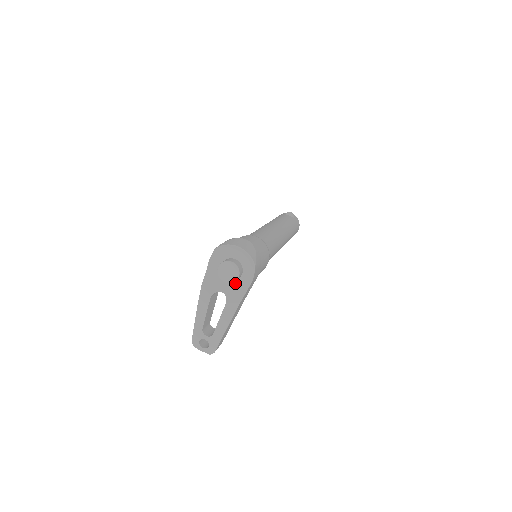
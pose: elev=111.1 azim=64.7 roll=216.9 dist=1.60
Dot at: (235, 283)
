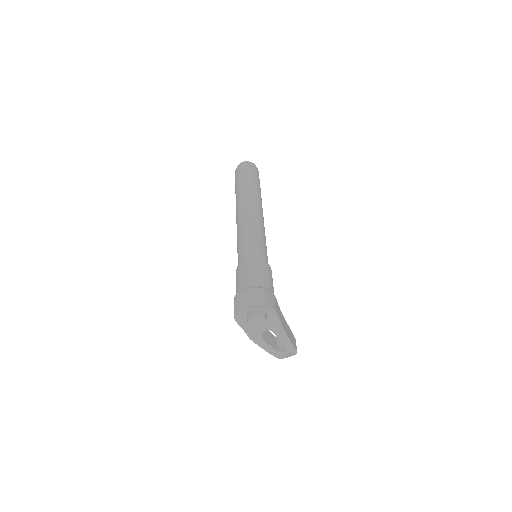
Dot at: (267, 319)
